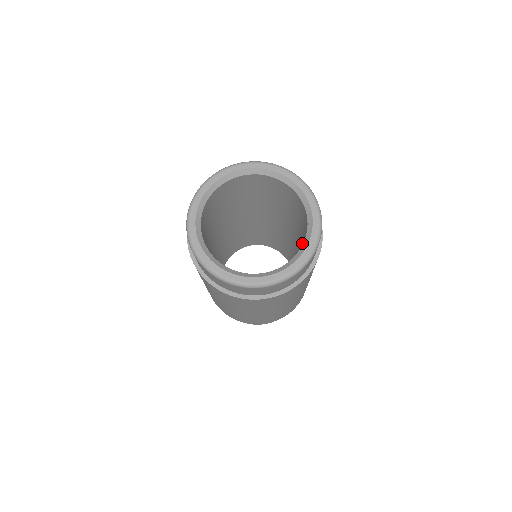
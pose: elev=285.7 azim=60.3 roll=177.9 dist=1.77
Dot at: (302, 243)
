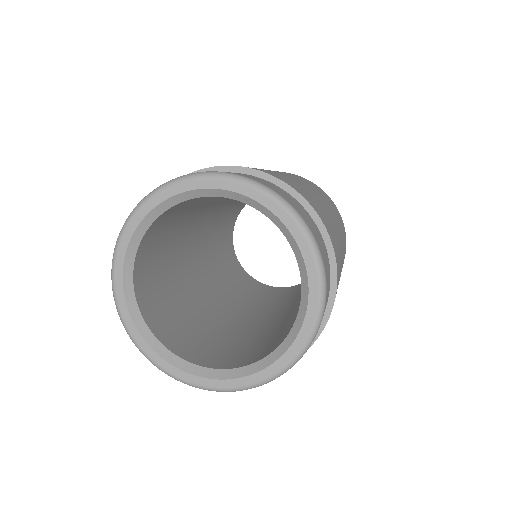
Dot at: occluded
